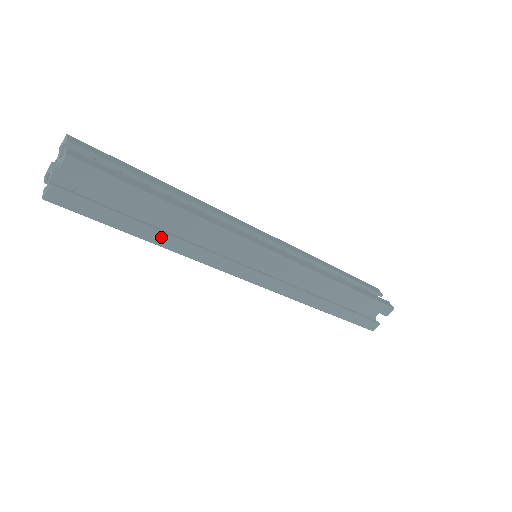
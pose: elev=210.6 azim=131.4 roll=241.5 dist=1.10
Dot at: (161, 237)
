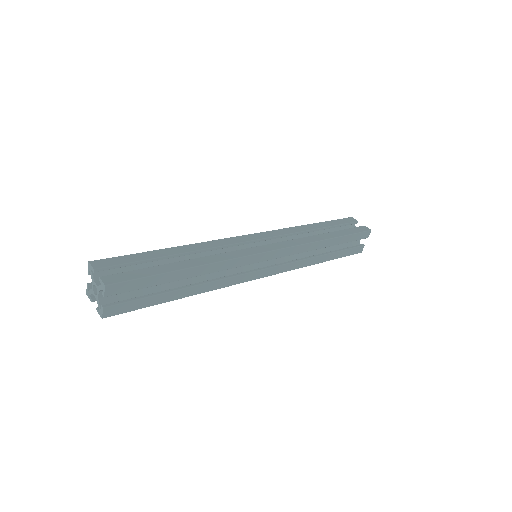
Dot at: (189, 291)
